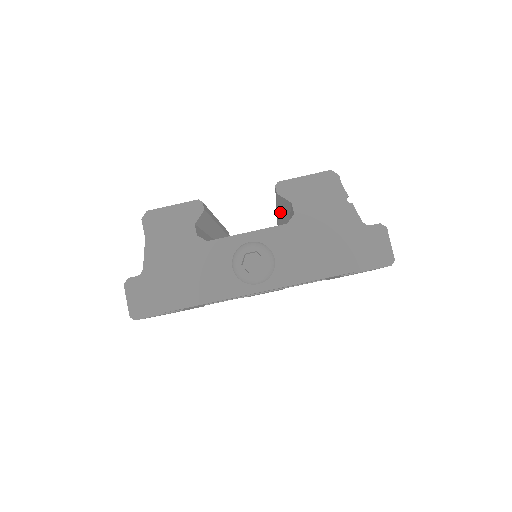
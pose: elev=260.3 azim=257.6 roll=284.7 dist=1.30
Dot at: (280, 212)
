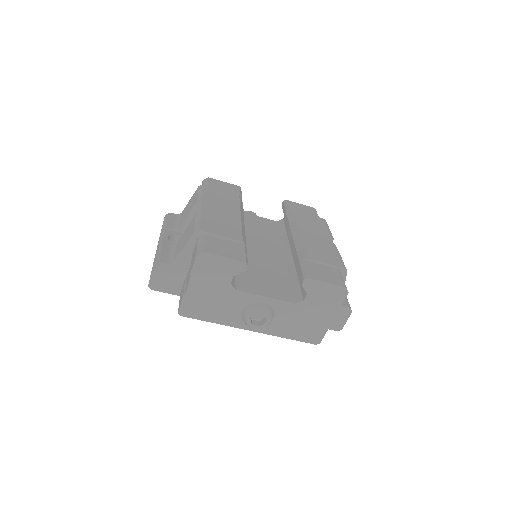
Dot at: occluded
